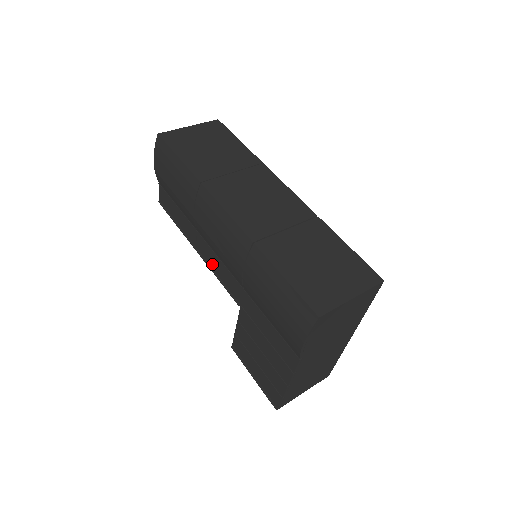
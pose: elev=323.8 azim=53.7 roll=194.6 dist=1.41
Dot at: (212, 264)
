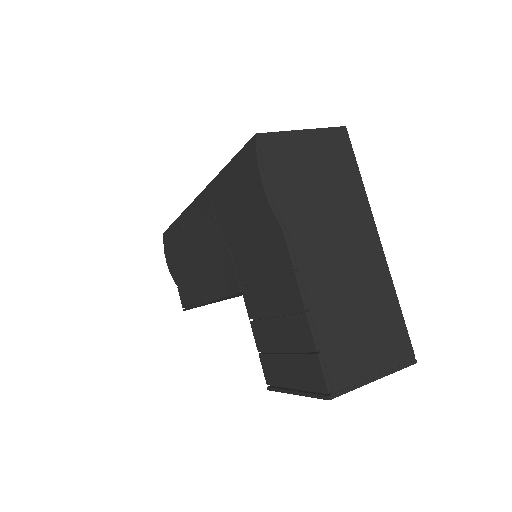
Dot at: (216, 289)
